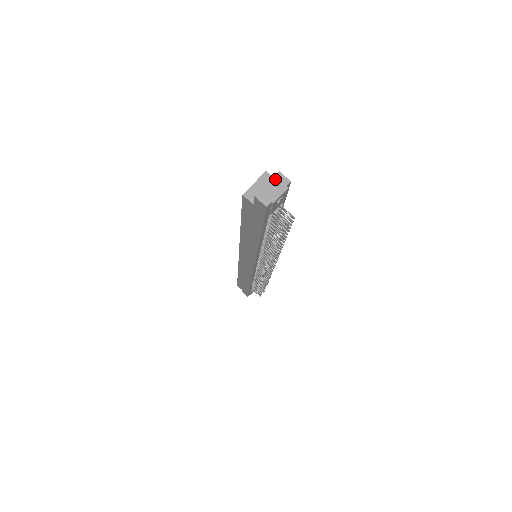
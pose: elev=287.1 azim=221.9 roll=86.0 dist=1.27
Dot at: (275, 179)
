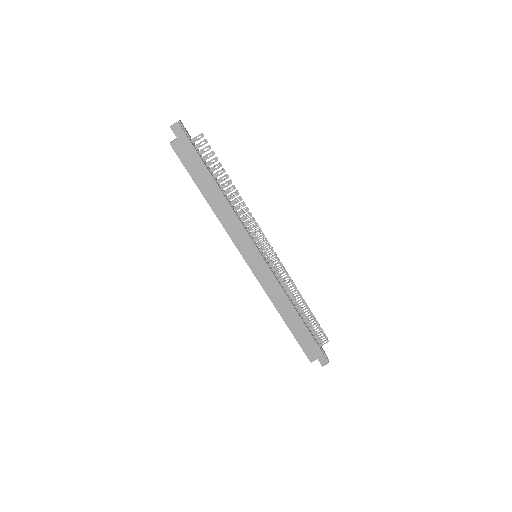
Dot at: occluded
